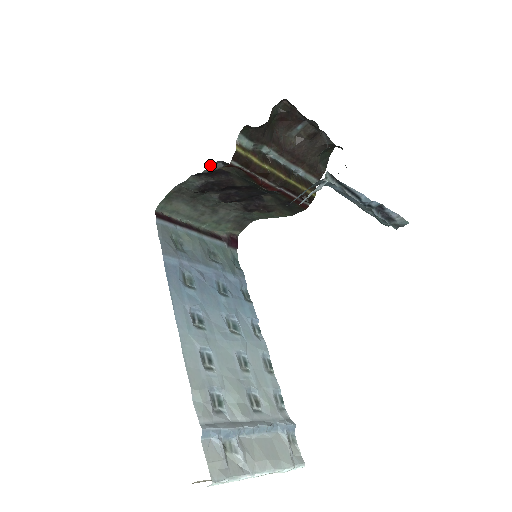
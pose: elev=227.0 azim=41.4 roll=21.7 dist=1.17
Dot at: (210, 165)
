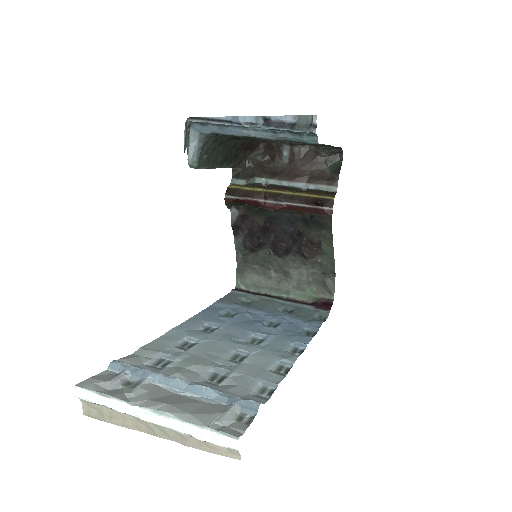
Dot at: (231, 216)
